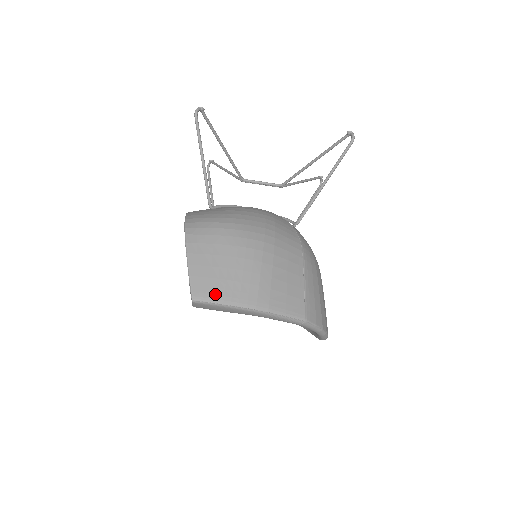
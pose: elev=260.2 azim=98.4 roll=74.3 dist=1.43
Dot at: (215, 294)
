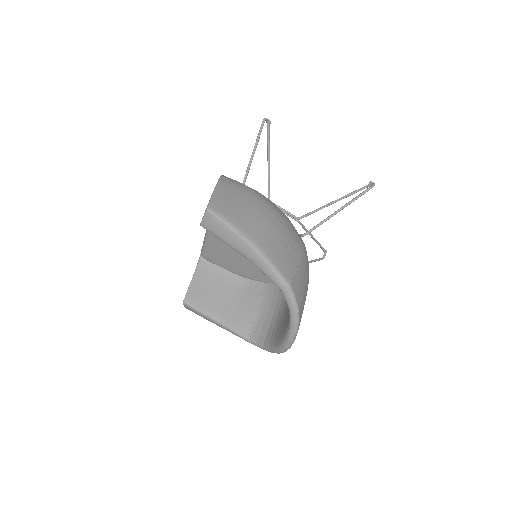
Dot at: (227, 215)
